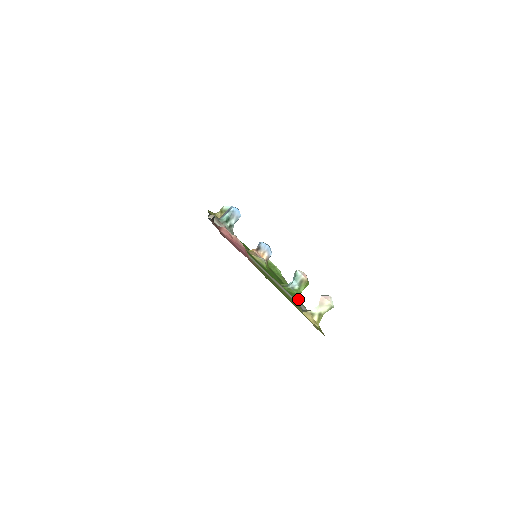
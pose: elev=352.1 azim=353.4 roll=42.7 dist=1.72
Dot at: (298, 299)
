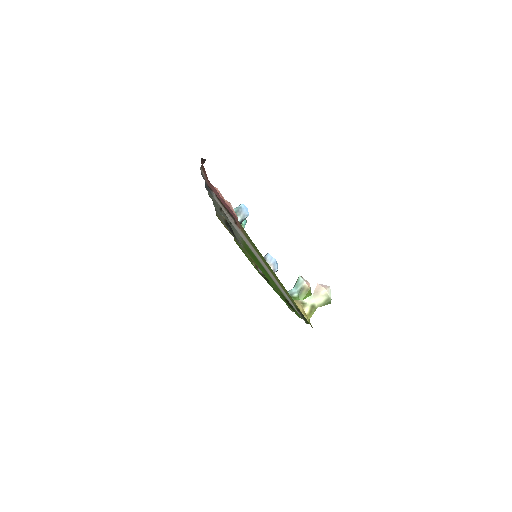
Dot at: occluded
